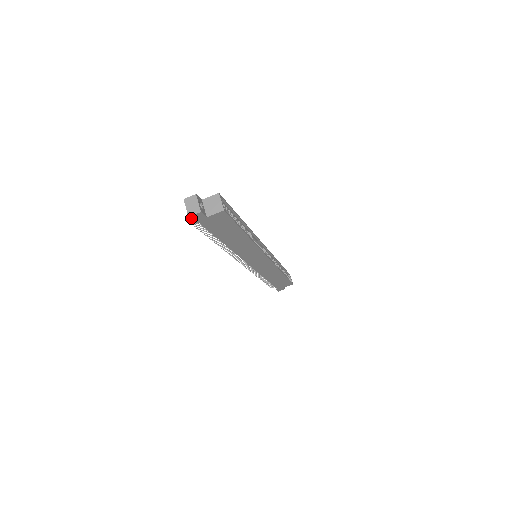
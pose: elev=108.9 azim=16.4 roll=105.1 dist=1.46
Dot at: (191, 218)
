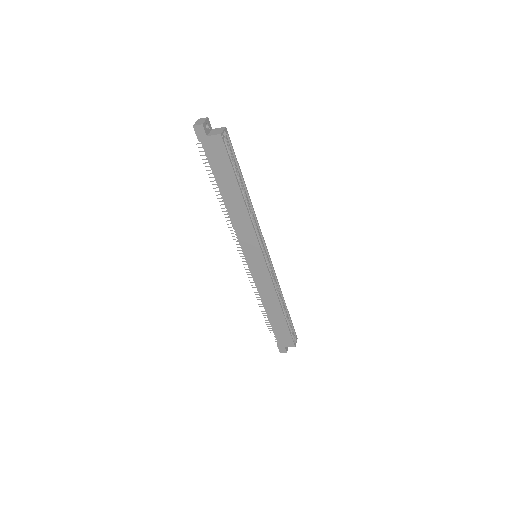
Dot at: (195, 130)
